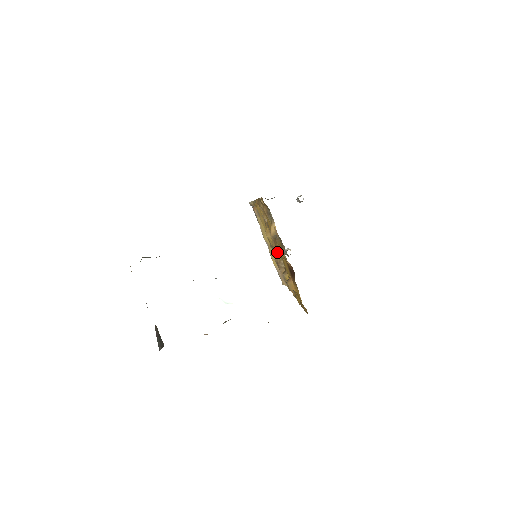
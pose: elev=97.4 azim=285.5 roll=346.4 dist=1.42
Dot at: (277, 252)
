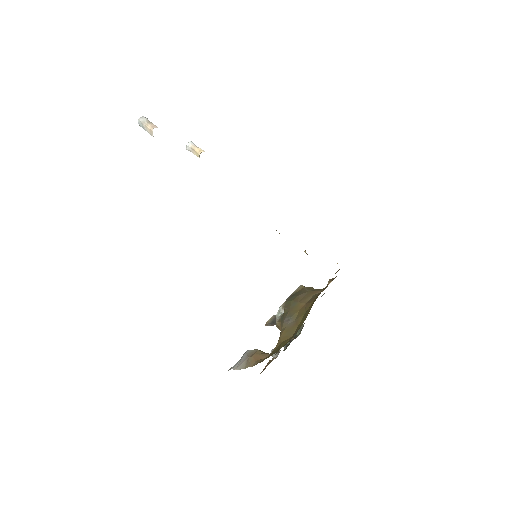
Dot at: occluded
